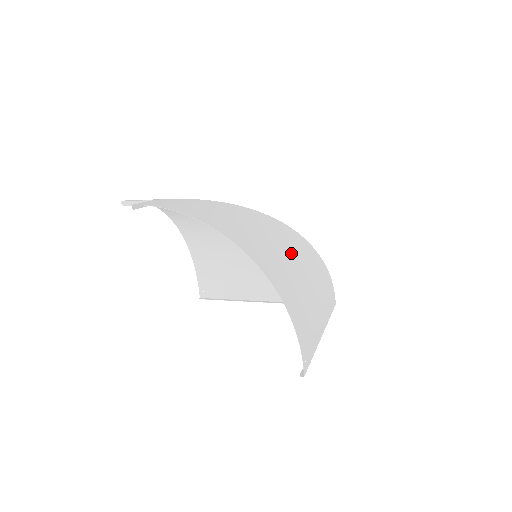
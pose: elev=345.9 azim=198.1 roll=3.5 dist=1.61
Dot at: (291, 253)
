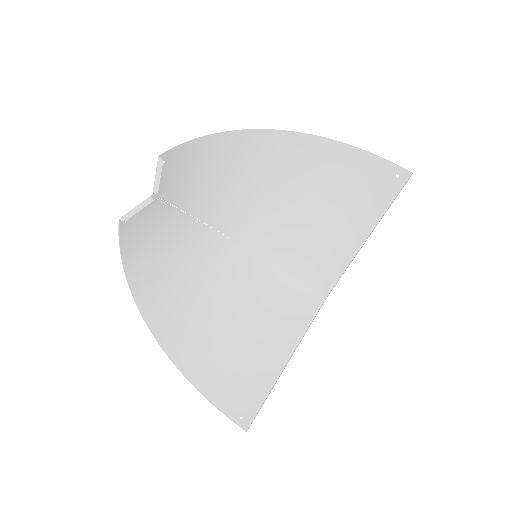
Dot at: (277, 208)
